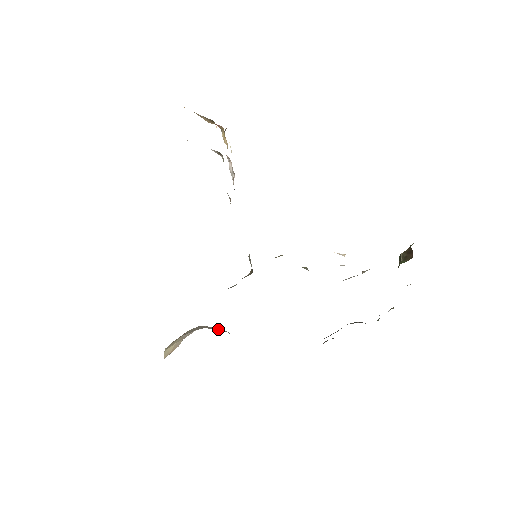
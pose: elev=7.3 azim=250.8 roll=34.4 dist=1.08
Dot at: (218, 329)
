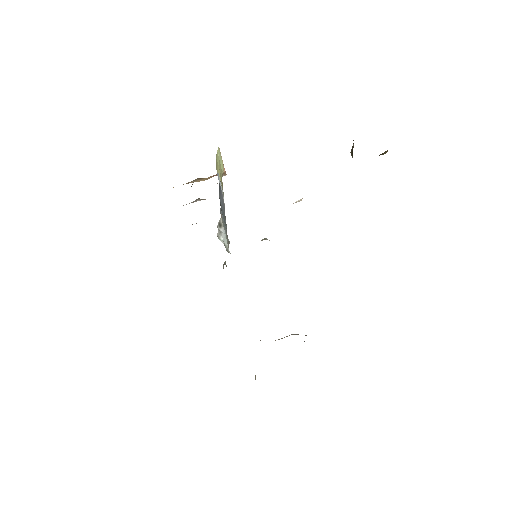
Dot at: occluded
